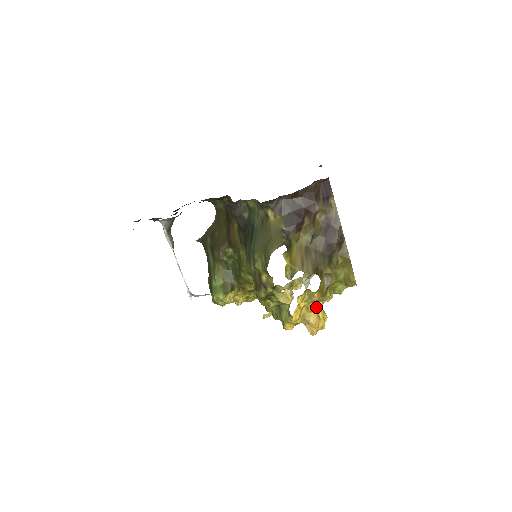
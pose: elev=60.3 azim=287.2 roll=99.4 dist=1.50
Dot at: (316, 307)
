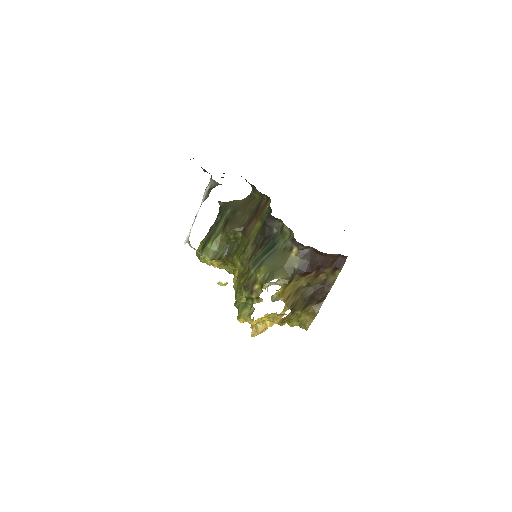
Dot at: (270, 324)
